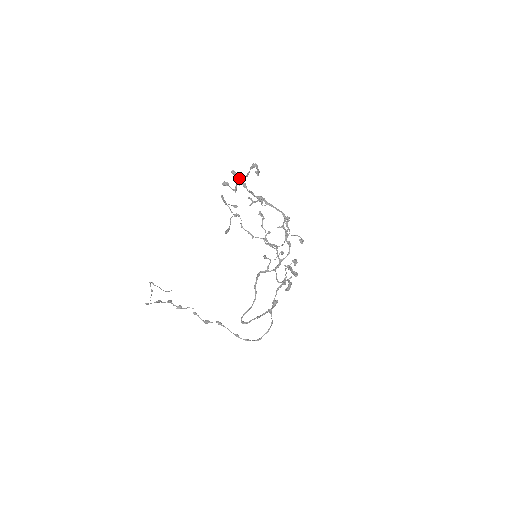
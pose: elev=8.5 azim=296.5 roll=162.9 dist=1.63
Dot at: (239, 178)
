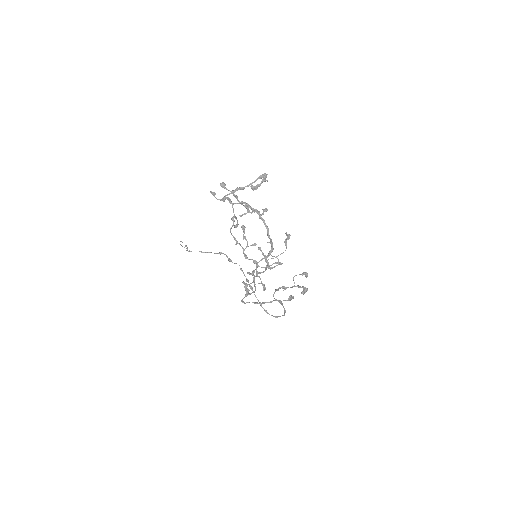
Dot at: occluded
